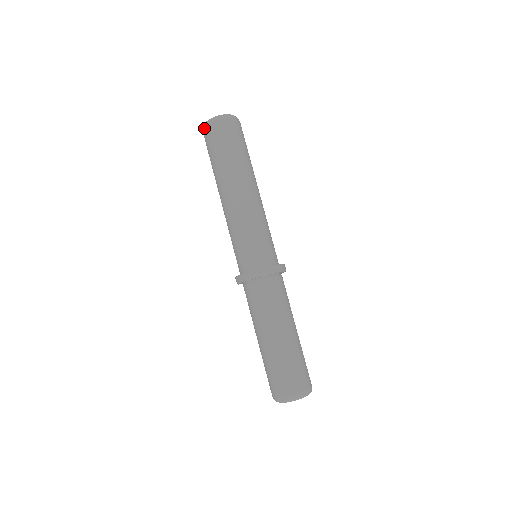
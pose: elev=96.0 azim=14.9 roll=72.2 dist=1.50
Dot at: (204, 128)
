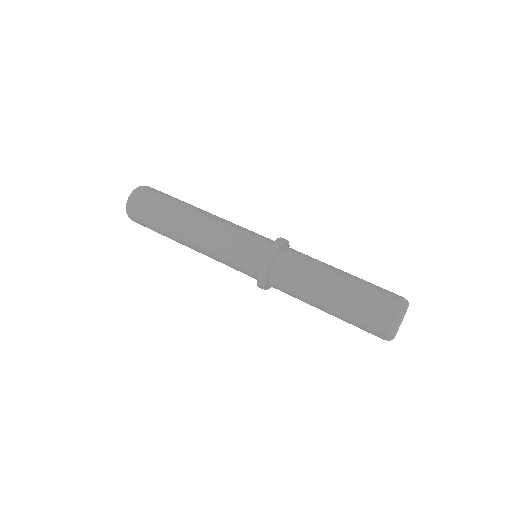
Dot at: (135, 193)
